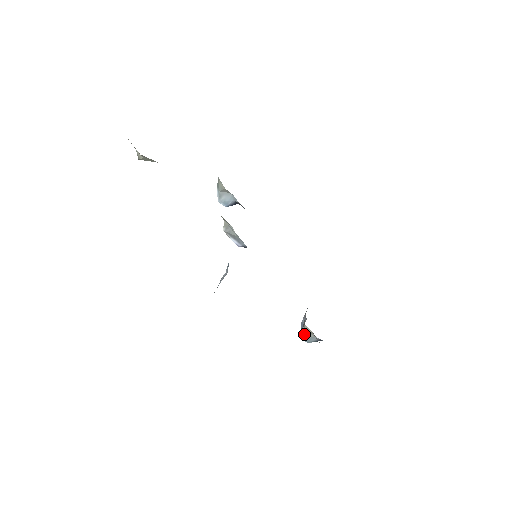
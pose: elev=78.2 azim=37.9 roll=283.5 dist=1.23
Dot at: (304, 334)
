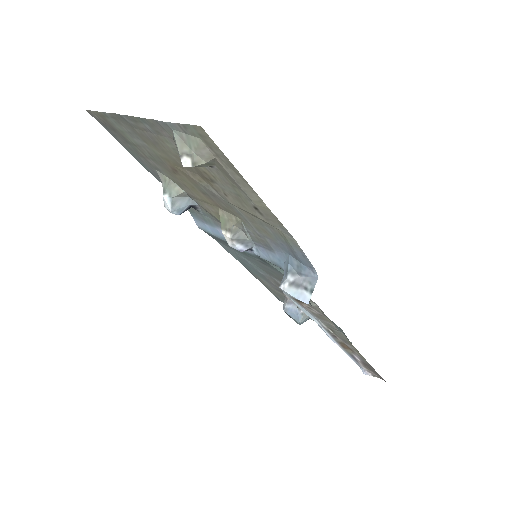
Dot at: (303, 317)
